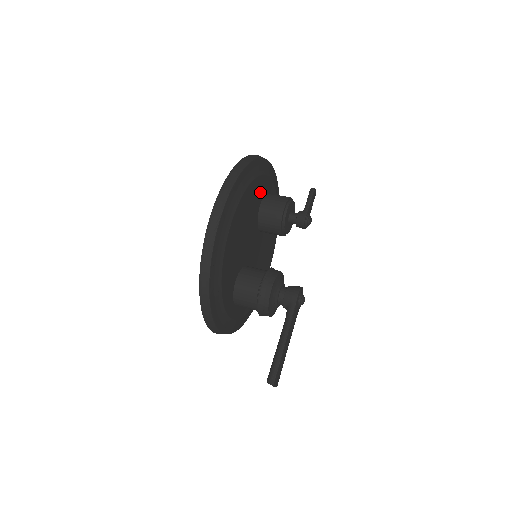
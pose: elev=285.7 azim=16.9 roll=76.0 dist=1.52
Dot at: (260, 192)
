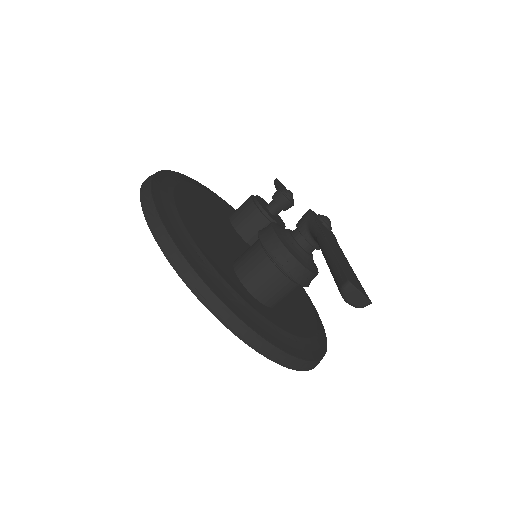
Dot at: (219, 206)
